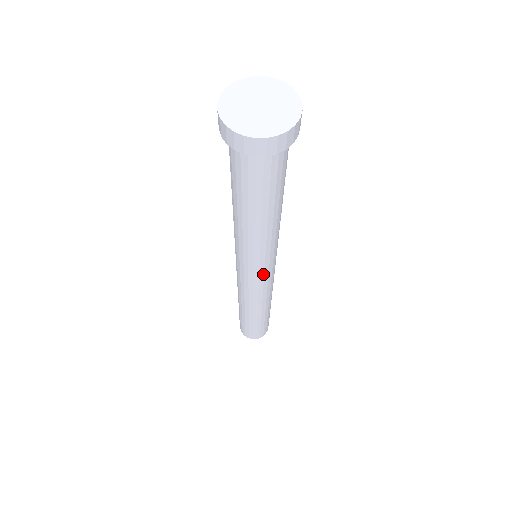
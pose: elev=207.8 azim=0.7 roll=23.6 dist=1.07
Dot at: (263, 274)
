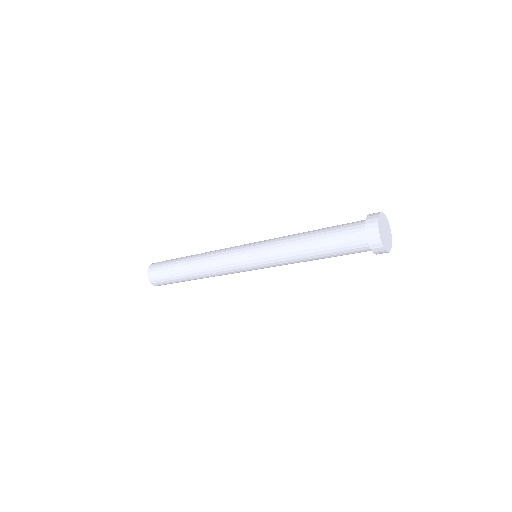
Dot at: (254, 269)
